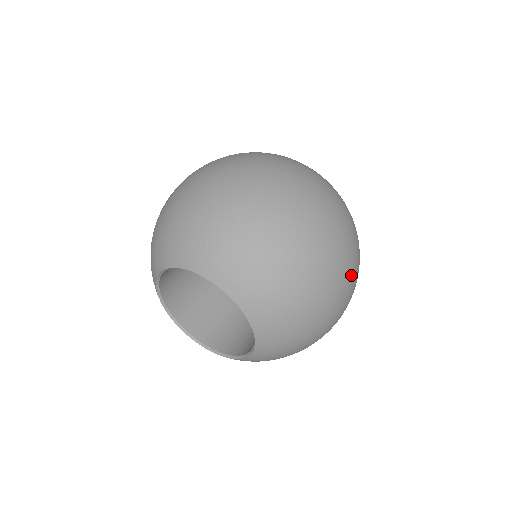
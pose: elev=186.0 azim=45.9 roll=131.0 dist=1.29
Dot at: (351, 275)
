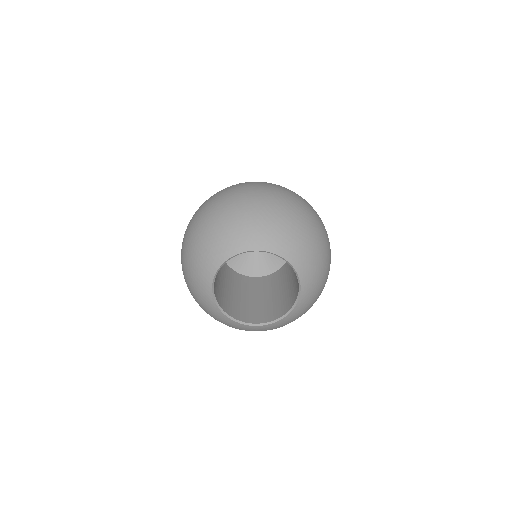
Dot at: (319, 217)
